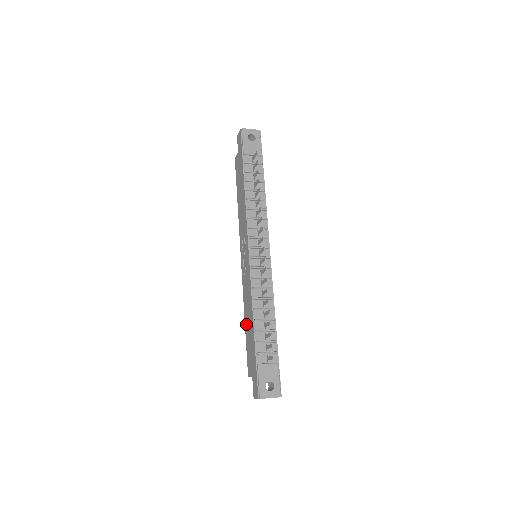
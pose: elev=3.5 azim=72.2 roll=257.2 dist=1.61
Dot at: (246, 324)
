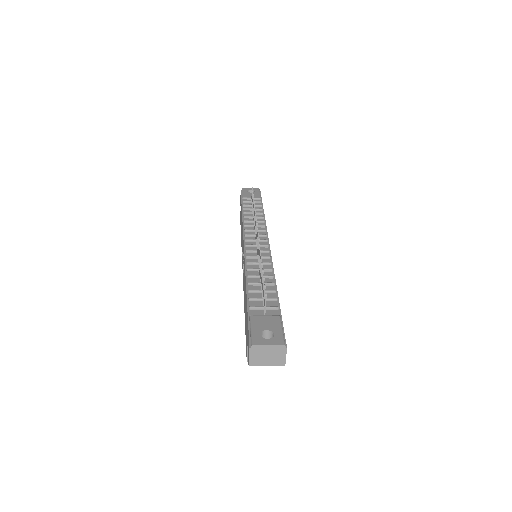
Dot at: occluded
